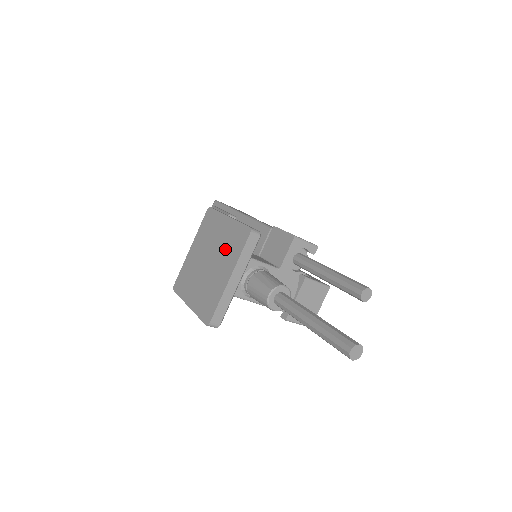
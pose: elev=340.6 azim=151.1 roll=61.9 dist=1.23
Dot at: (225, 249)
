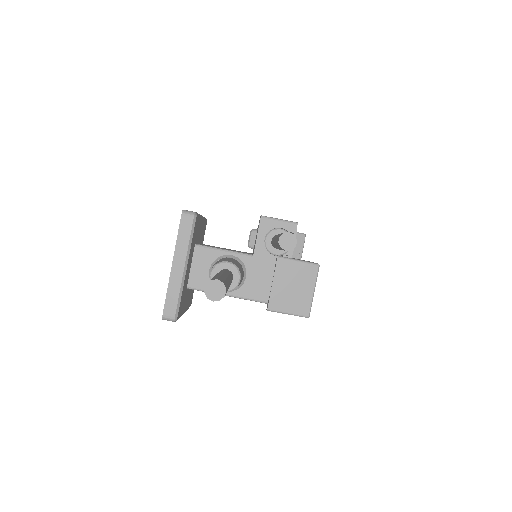
Dot at: occluded
